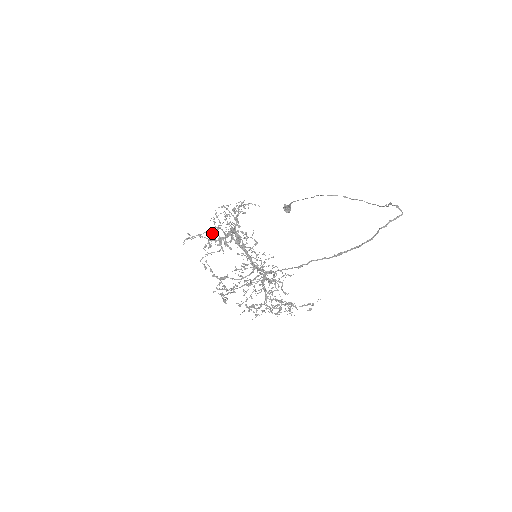
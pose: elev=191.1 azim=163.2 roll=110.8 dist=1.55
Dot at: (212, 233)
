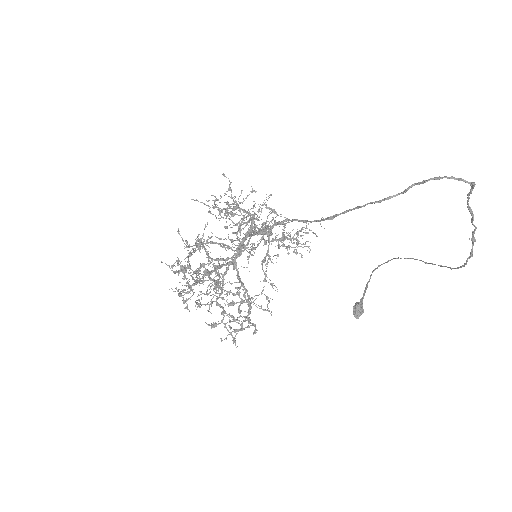
Dot at: occluded
